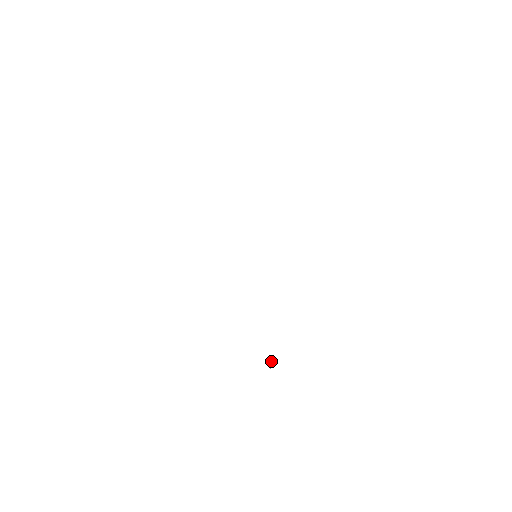
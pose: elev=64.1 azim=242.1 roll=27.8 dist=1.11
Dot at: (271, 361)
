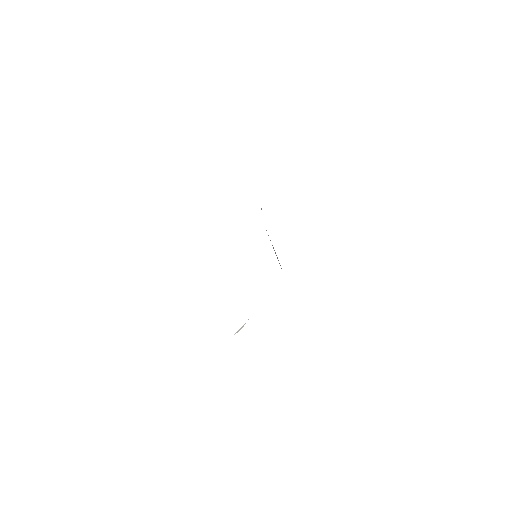
Dot at: (243, 325)
